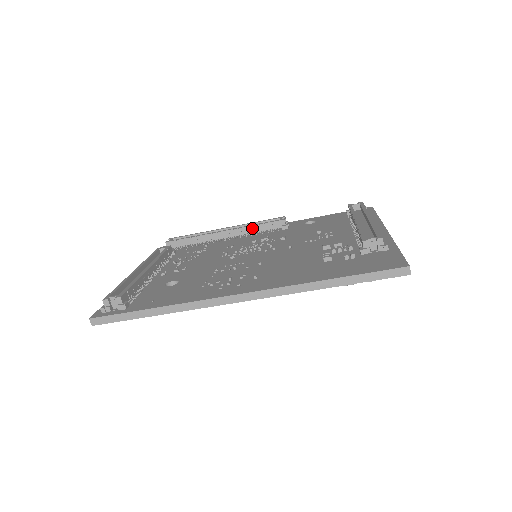
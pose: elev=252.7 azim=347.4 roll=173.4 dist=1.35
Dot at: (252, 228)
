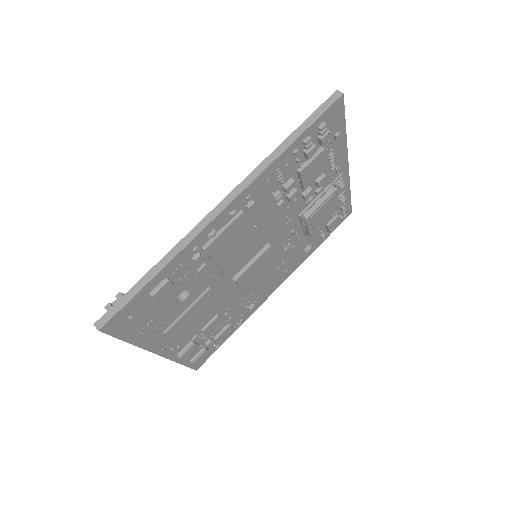
Dot at: occluded
